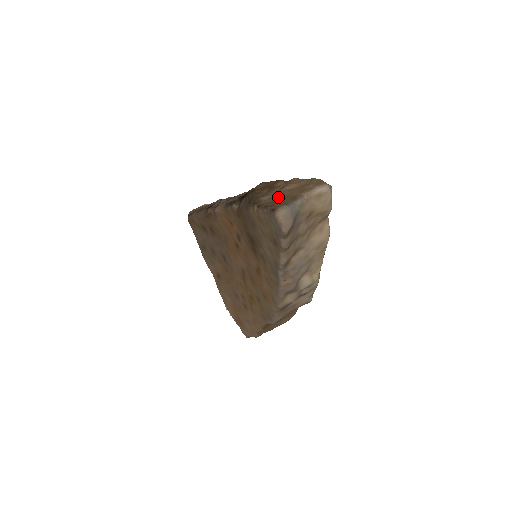
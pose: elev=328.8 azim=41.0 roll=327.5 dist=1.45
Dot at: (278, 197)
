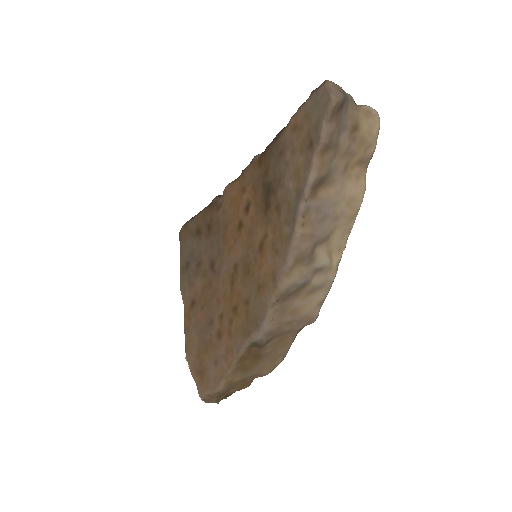
Dot at: occluded
